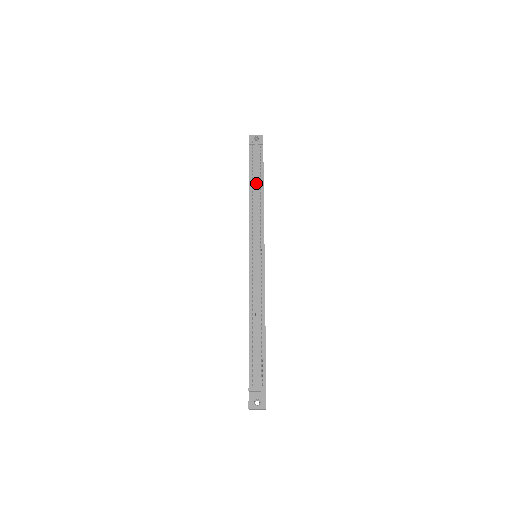
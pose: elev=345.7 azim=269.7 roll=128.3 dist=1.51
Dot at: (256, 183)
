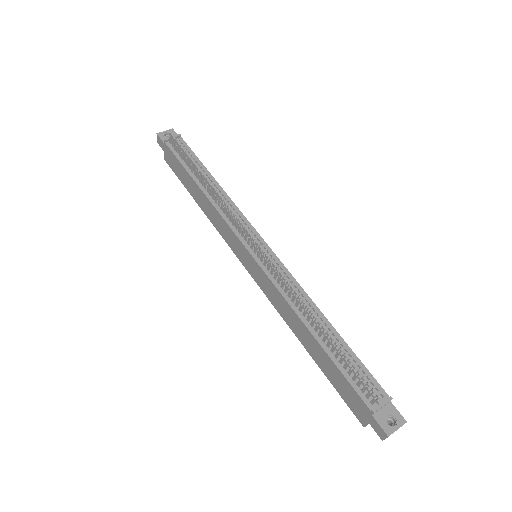
Dot at: occluded
